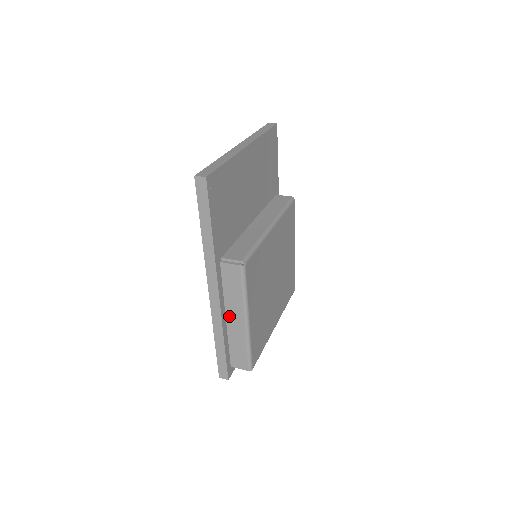
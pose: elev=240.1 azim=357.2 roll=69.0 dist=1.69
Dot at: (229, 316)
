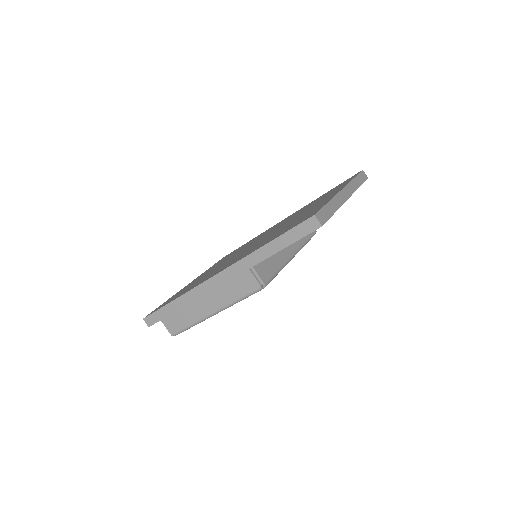
Dot at: (205, 298)
